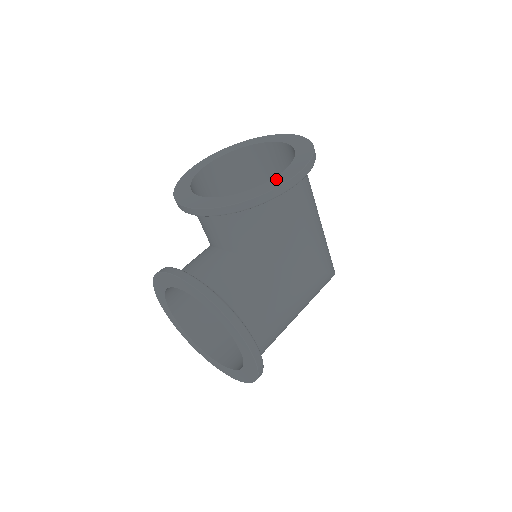
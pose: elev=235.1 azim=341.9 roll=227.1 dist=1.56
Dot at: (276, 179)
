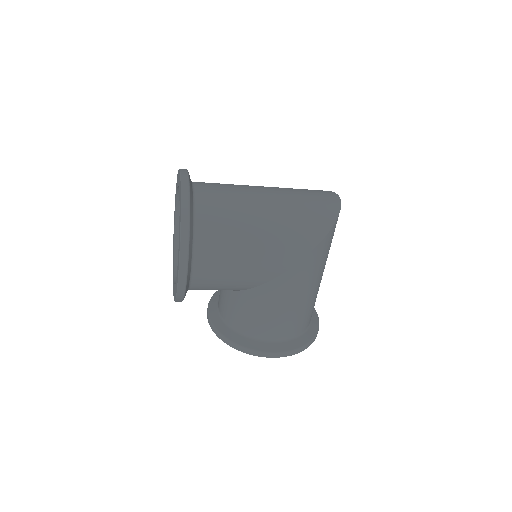
Dot at: occluded
